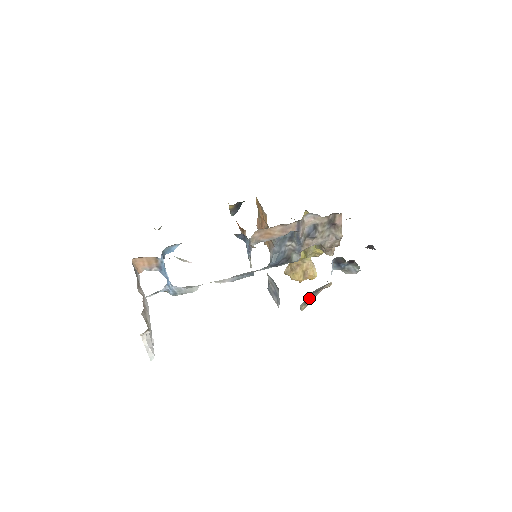
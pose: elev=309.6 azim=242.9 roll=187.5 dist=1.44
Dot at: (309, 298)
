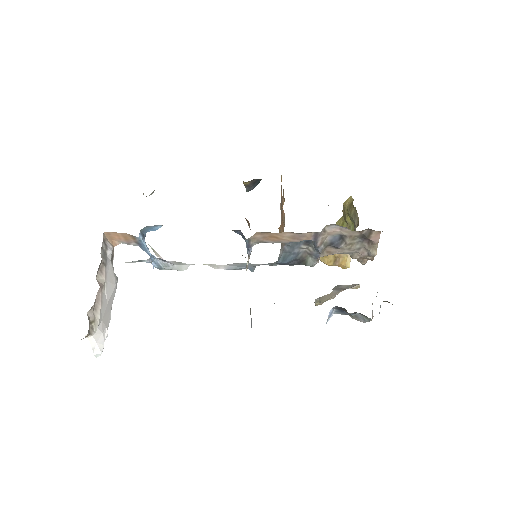
Dot at: (328, 295)
